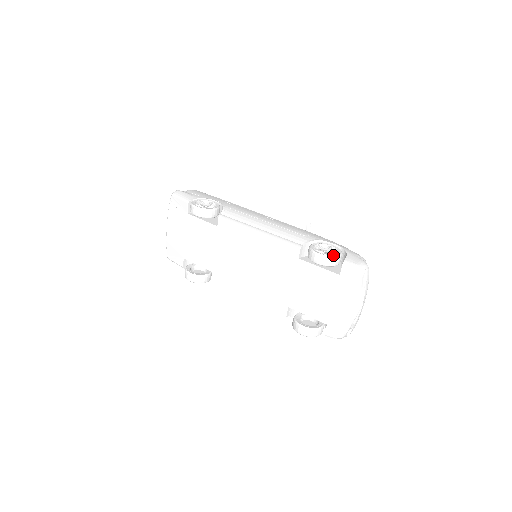
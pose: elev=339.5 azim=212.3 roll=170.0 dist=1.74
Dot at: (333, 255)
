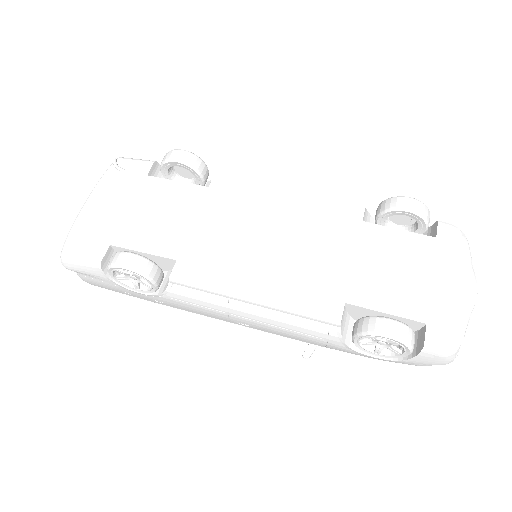
Dot at: occluded
